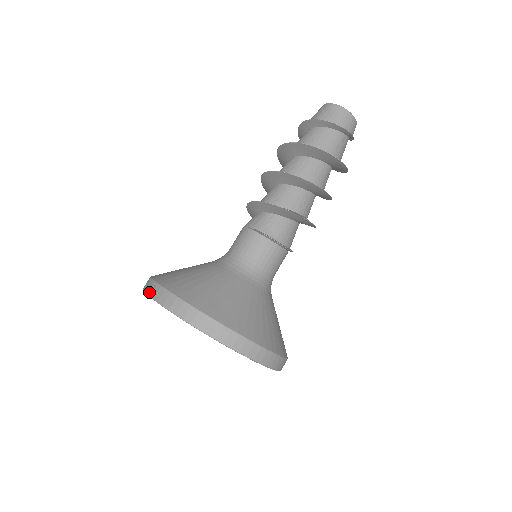
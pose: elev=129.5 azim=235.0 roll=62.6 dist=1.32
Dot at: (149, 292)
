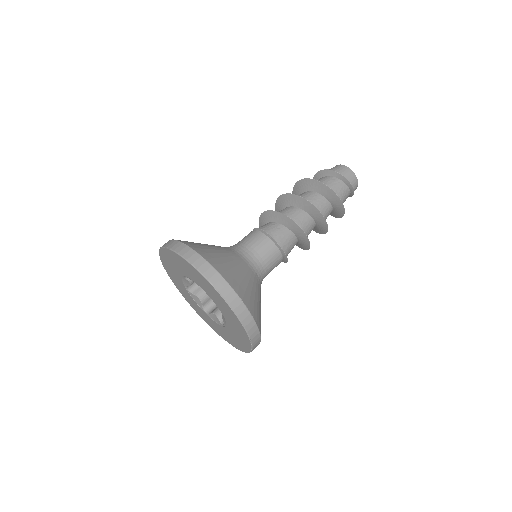
Dot at: occluded
